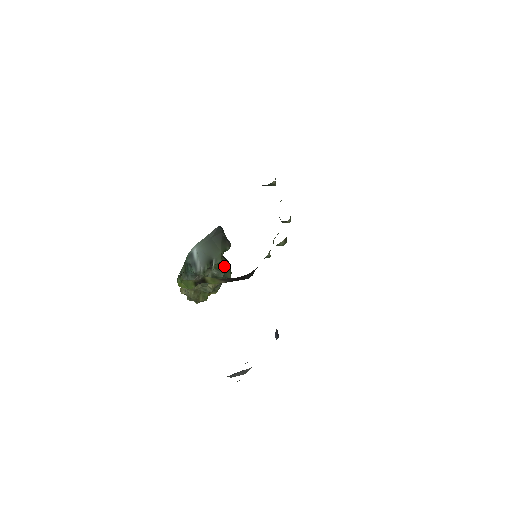
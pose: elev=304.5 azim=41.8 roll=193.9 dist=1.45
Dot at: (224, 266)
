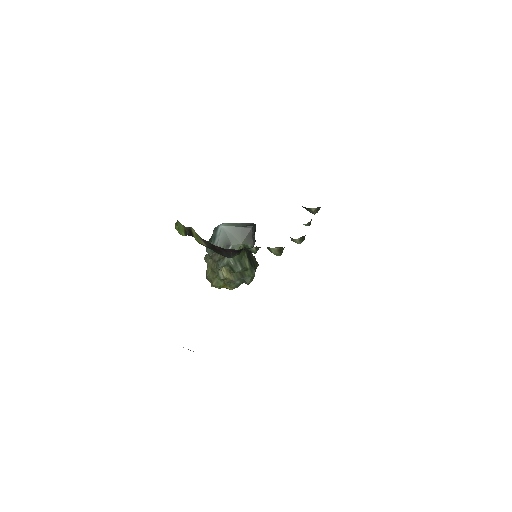
Dot at: (243, 263)
